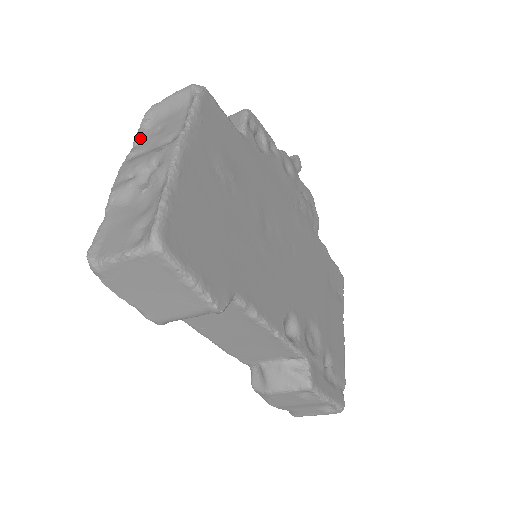
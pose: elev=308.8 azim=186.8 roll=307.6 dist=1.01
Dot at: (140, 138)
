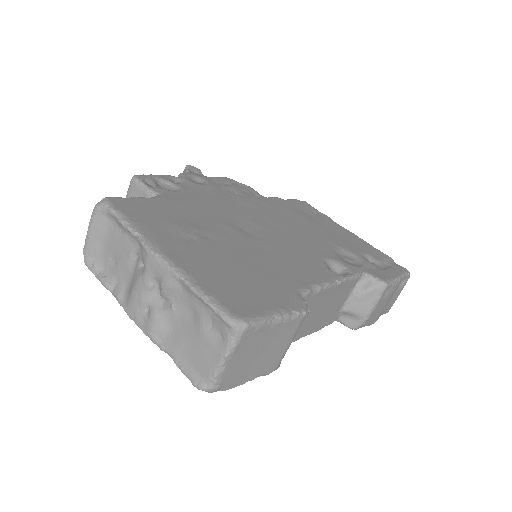
Dot at: (108, 282)
